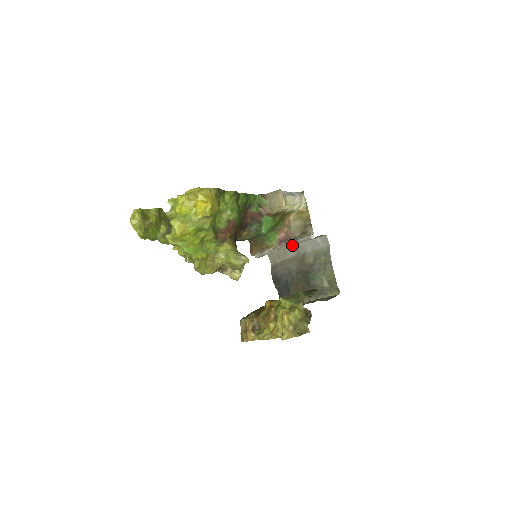
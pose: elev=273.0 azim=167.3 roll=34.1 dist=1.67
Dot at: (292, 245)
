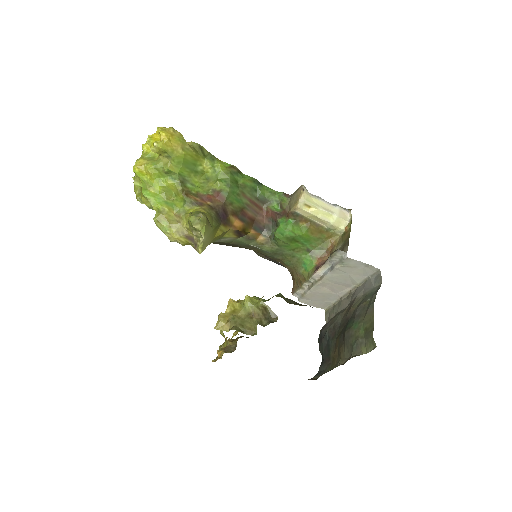
Dot at: (348, 293)
